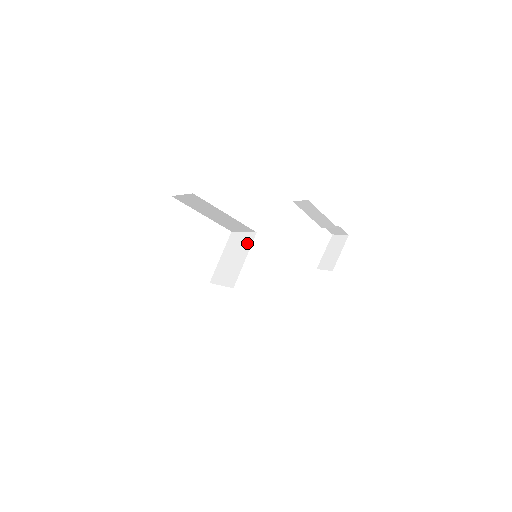
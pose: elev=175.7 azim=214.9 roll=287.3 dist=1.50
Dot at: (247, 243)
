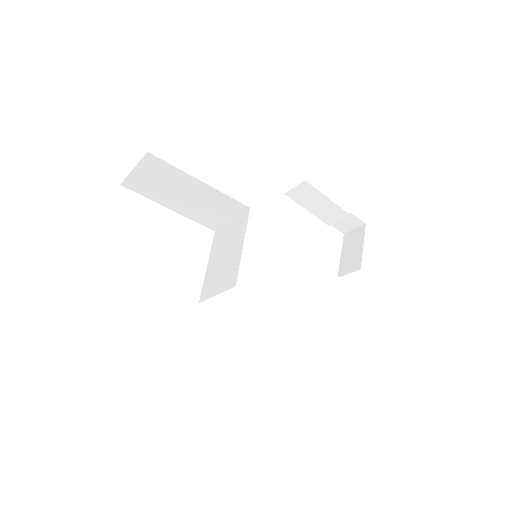
Dot at: (240, 227)
